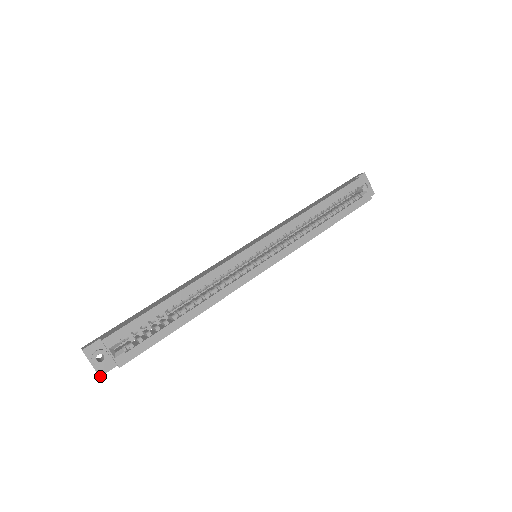
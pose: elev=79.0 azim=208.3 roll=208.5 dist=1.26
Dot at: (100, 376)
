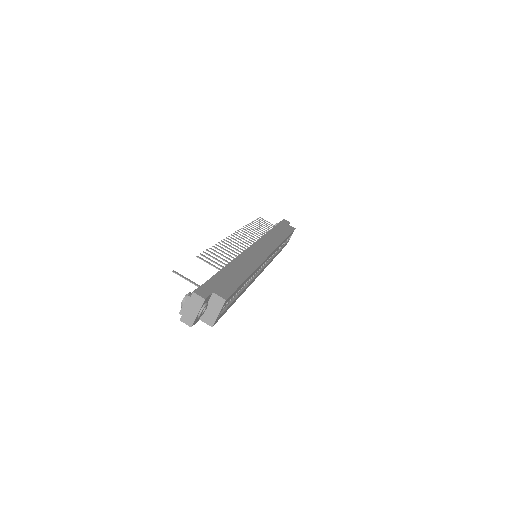
Dot at: occluded
